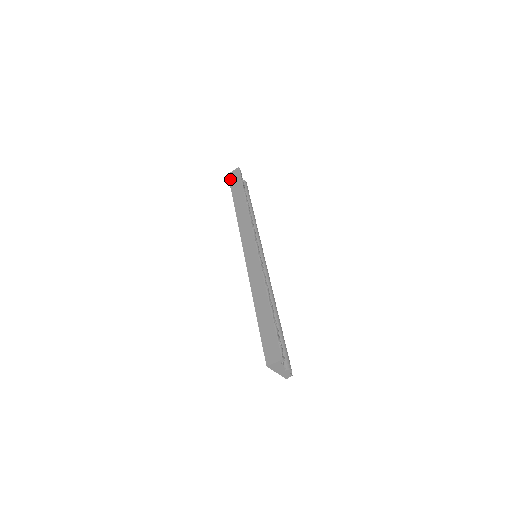
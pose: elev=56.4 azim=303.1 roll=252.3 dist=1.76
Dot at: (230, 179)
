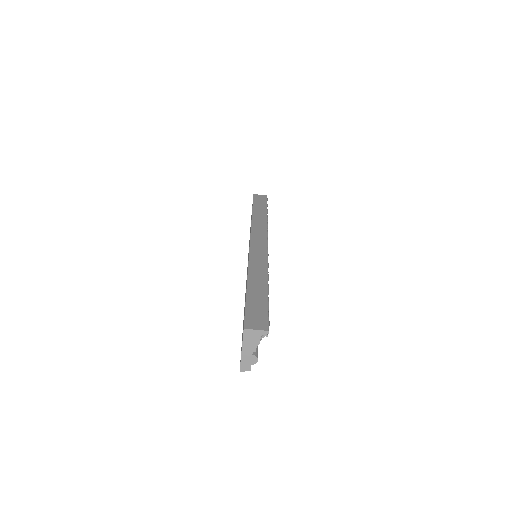
Dot at: (255, 197)
